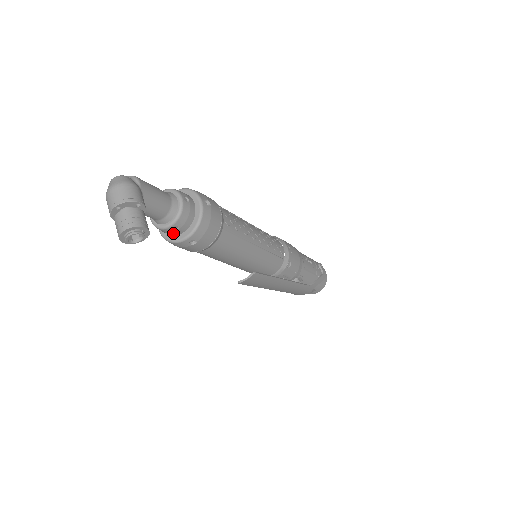
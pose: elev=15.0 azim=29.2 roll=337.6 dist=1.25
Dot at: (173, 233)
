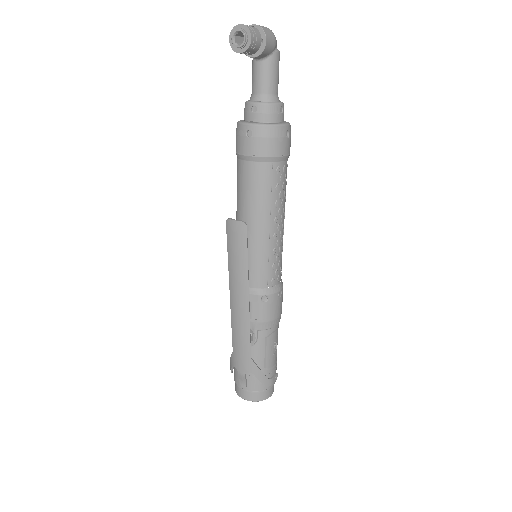
Dot at: (248, 115)
